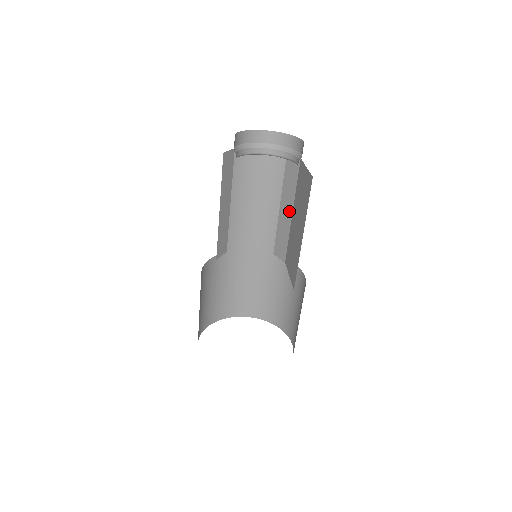
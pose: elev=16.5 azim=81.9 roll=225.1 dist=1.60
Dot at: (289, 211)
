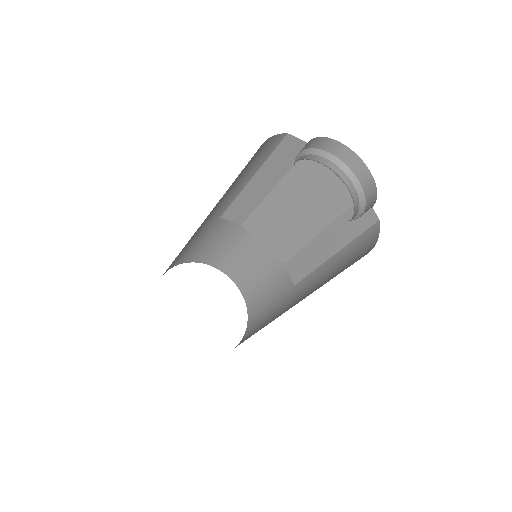
Dot at: (267, 187)
